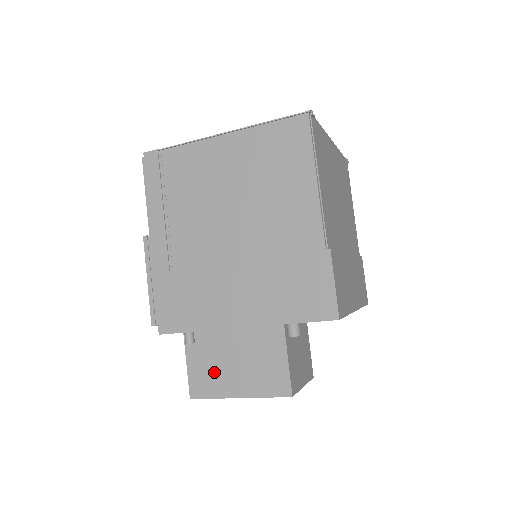
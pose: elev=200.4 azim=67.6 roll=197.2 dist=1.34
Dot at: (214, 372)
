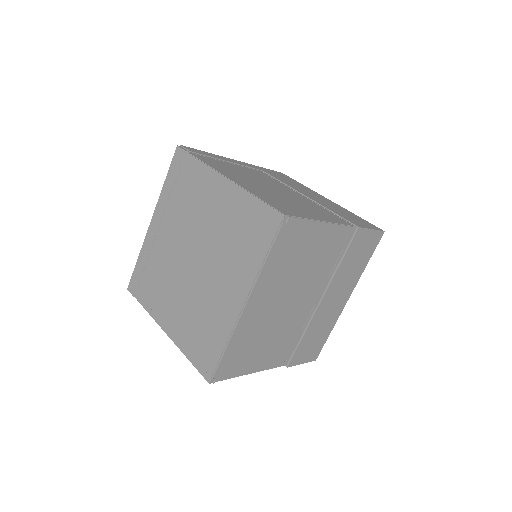
Dot at: occluded
